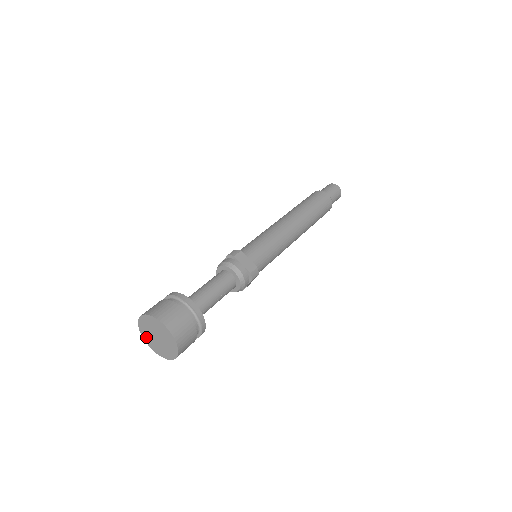
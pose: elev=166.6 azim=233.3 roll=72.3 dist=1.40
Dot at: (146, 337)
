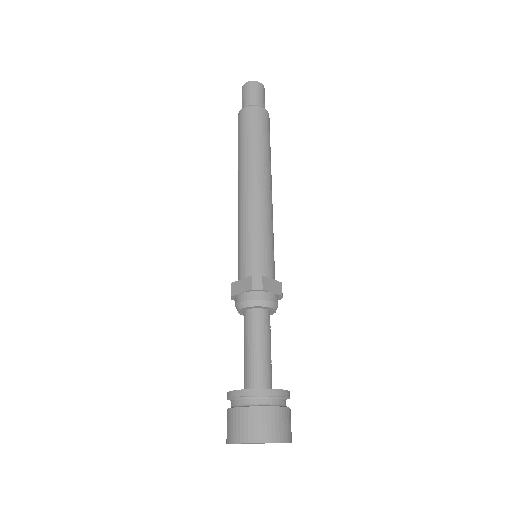
Dot at: occluded
